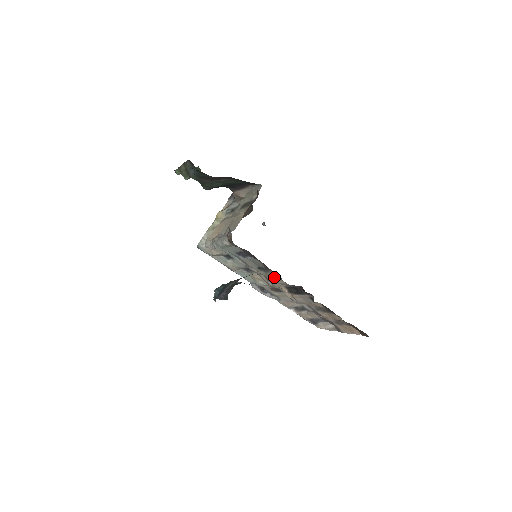
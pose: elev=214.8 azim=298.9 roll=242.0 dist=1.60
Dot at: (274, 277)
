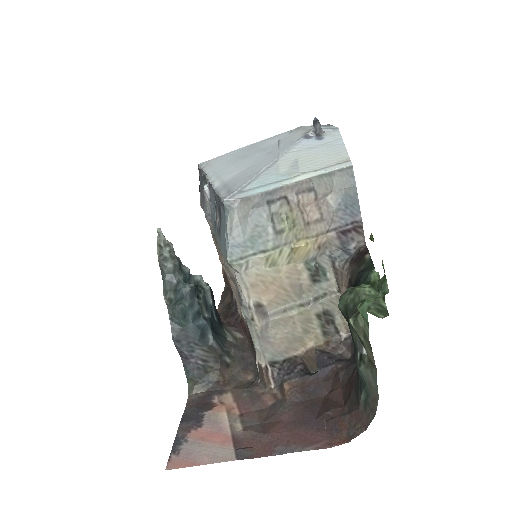
Dot at: (240, 304)
